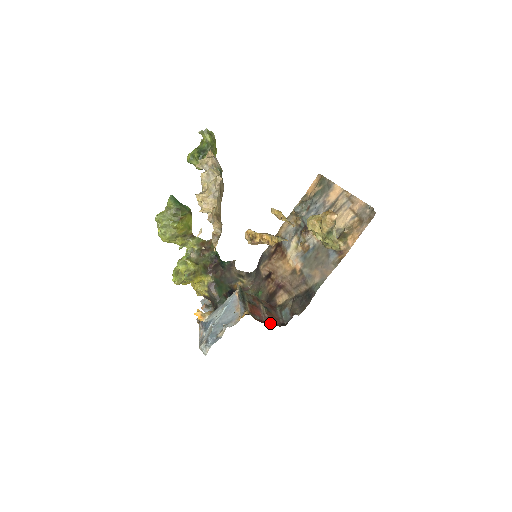
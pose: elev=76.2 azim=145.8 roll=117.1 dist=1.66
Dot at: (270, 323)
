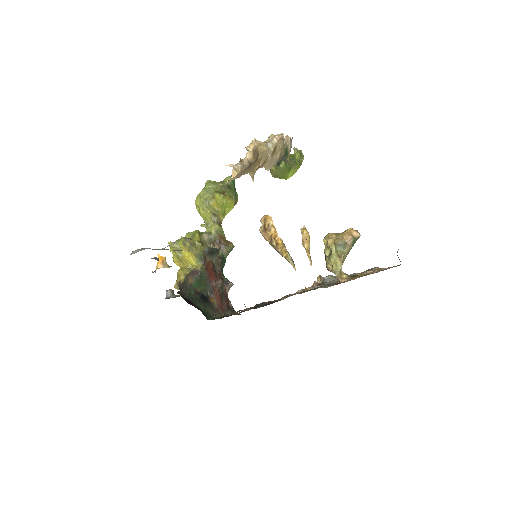
Dot at: (213, 291)
